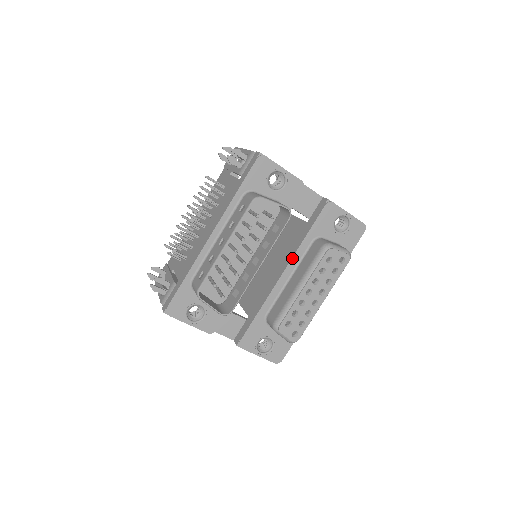
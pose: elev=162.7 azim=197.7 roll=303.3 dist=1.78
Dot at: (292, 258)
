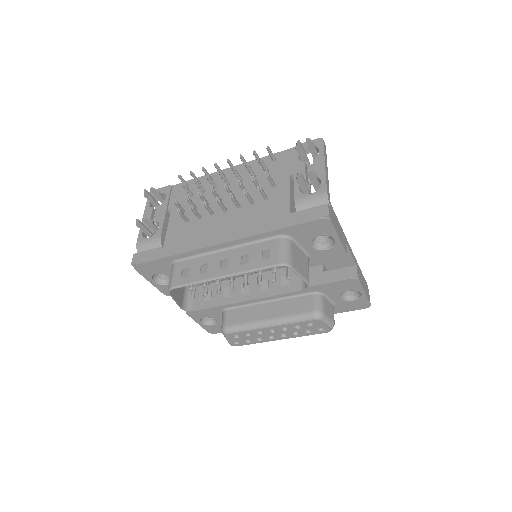
Dot at: occluded
